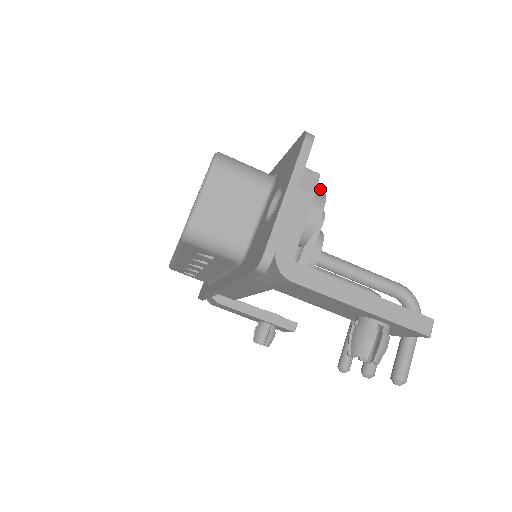
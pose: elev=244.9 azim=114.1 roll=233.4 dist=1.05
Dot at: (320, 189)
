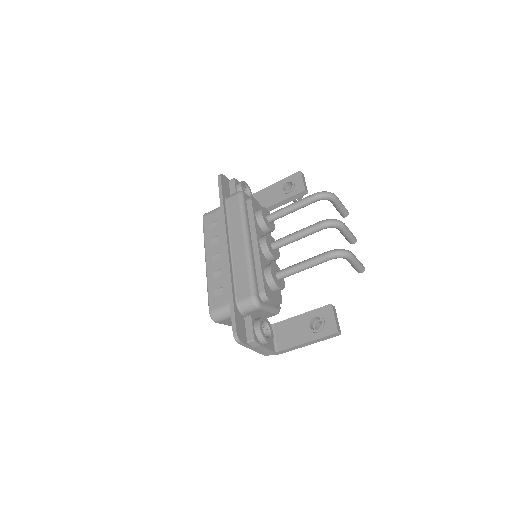
Dot at: (256, 305)
